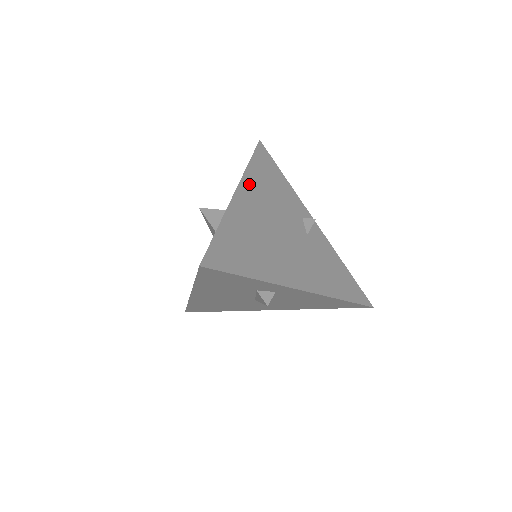
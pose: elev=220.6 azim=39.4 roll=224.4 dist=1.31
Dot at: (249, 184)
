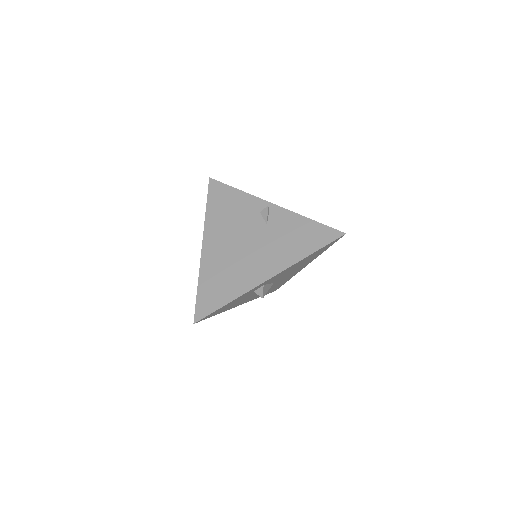
Dot at: (210, 229)
